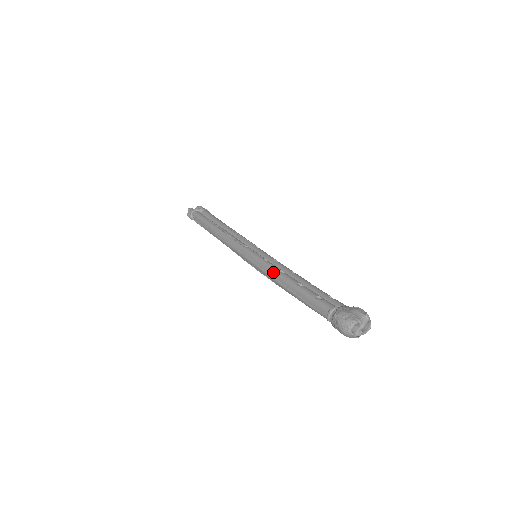
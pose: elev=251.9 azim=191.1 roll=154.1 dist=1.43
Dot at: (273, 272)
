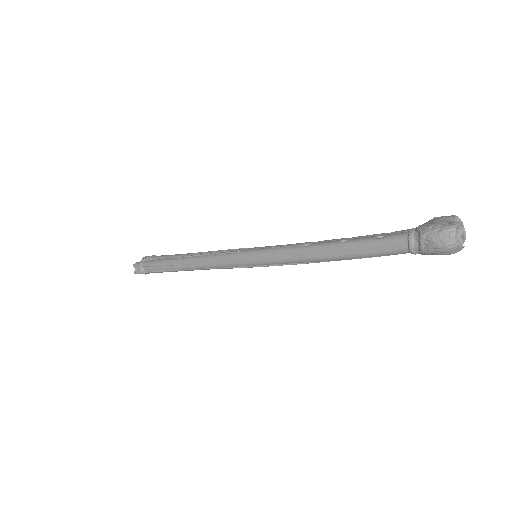
Dot at: (297, 251)
